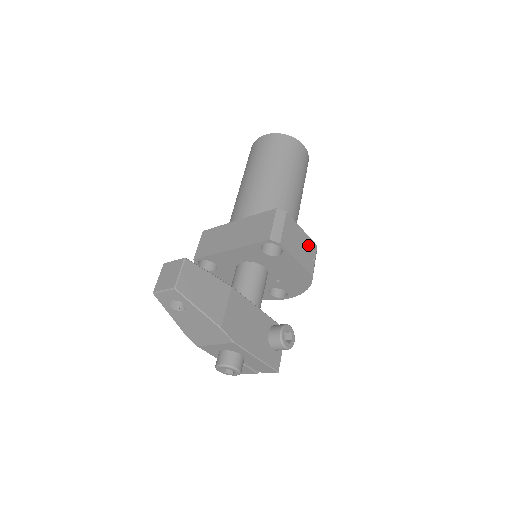
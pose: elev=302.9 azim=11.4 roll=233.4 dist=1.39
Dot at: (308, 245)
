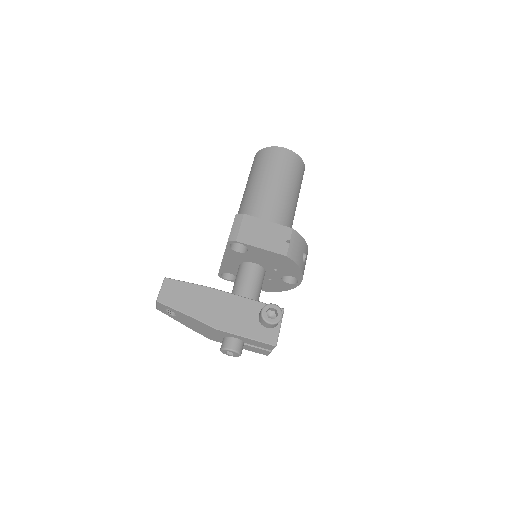
Dot at: (278, 232)
